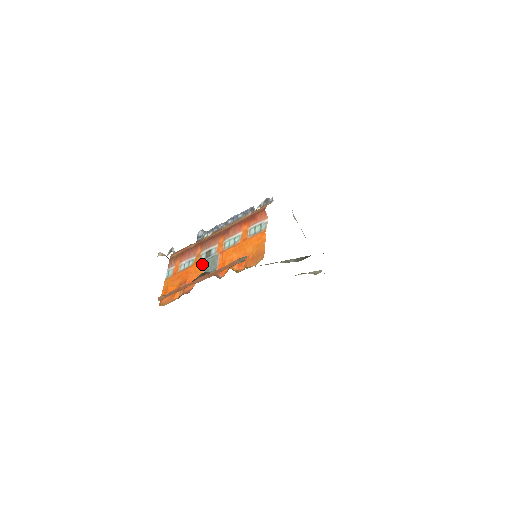
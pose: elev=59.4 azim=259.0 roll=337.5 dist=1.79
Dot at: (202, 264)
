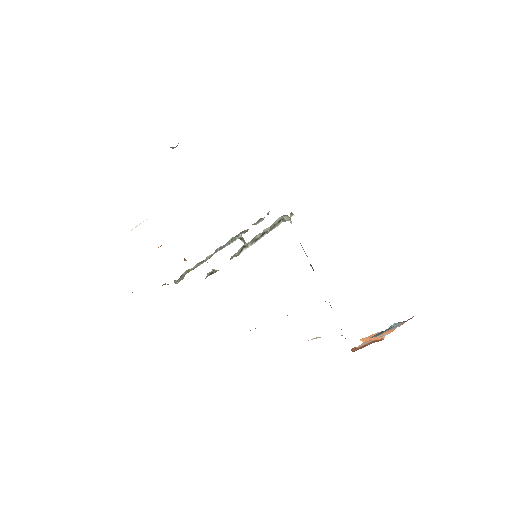
Dot at: occluded
